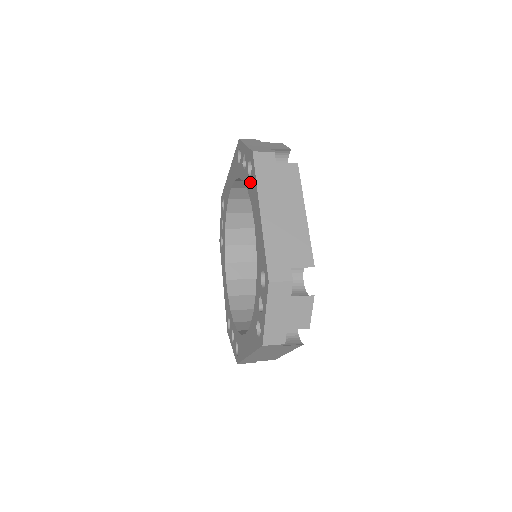
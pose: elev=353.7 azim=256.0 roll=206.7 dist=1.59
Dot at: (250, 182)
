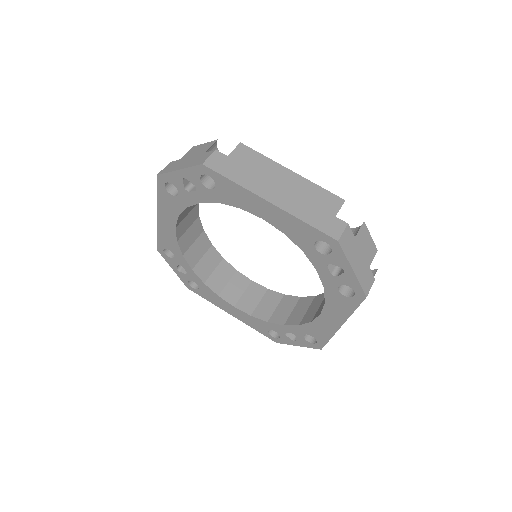
Dot at: (338, 297)
